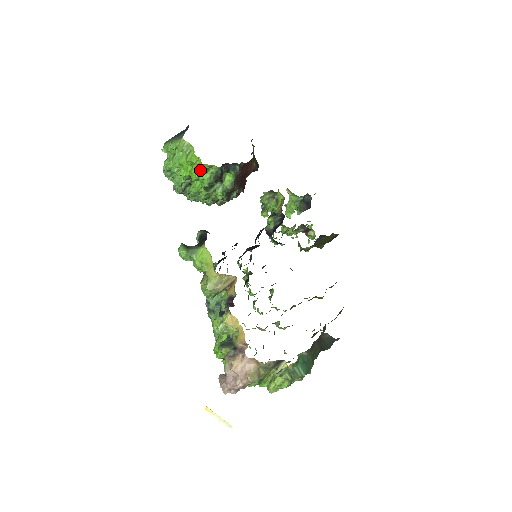
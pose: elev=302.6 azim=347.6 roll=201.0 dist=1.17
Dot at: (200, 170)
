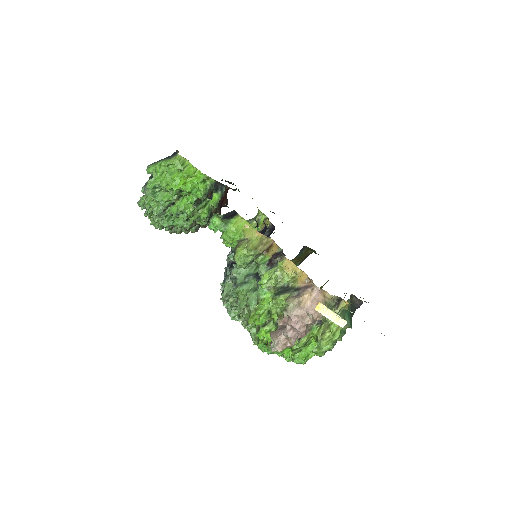
Dot at: (197, 181)
